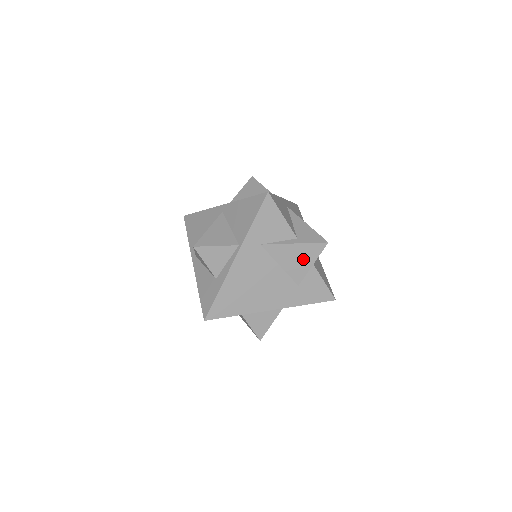
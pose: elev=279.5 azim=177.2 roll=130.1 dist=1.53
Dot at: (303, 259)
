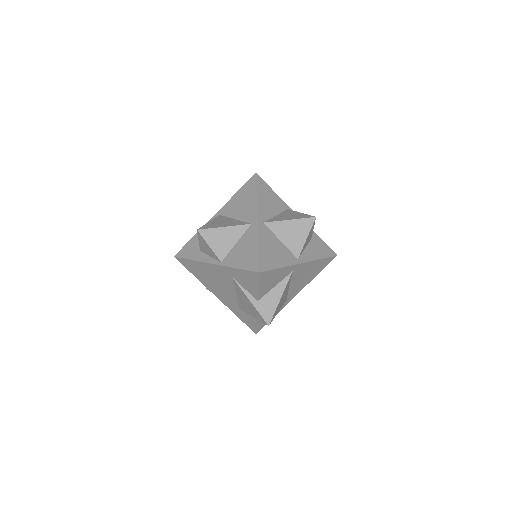
Dot at: (250, 309)
